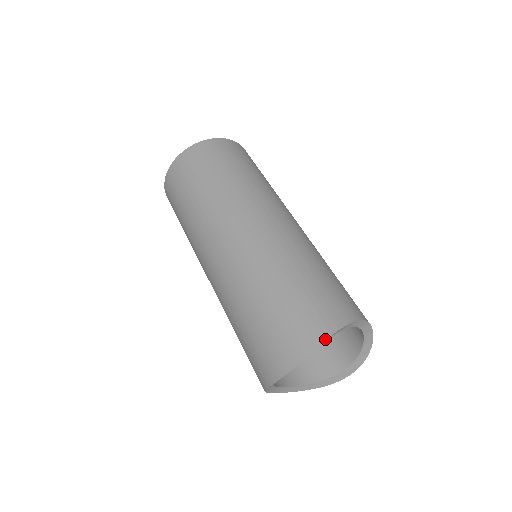
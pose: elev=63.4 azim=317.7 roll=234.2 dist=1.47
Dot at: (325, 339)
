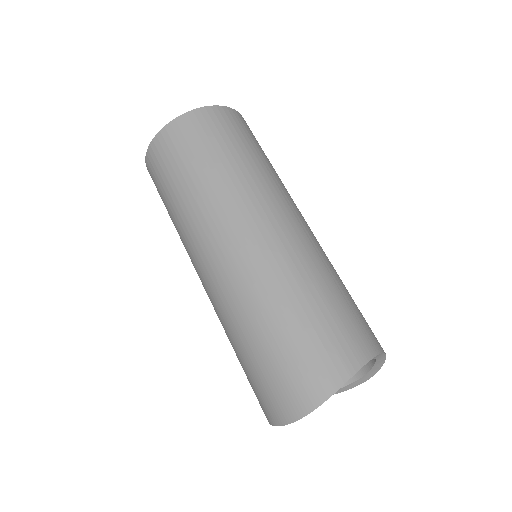
Dot at: (337, 389)
